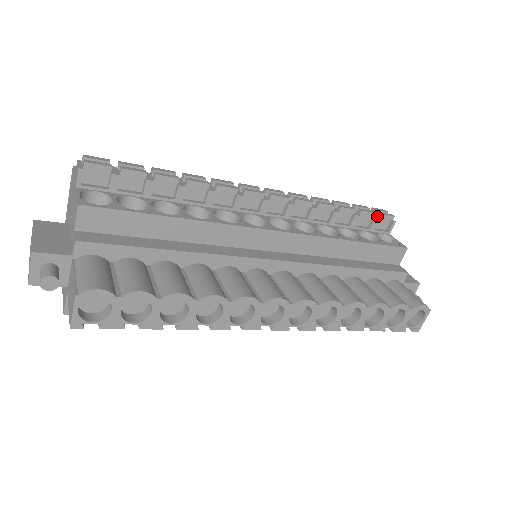
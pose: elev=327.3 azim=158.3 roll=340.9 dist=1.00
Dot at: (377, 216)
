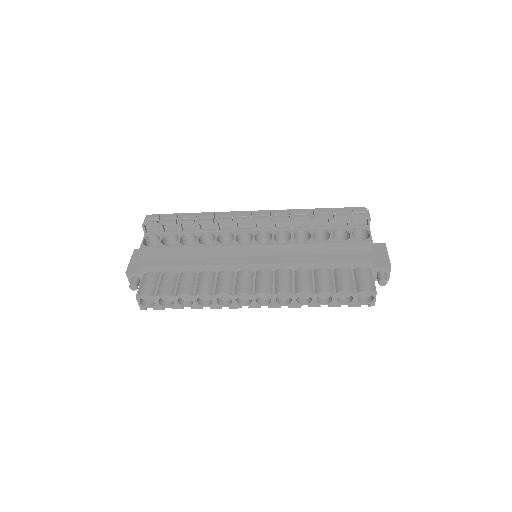
Dot at: (353, 216)
